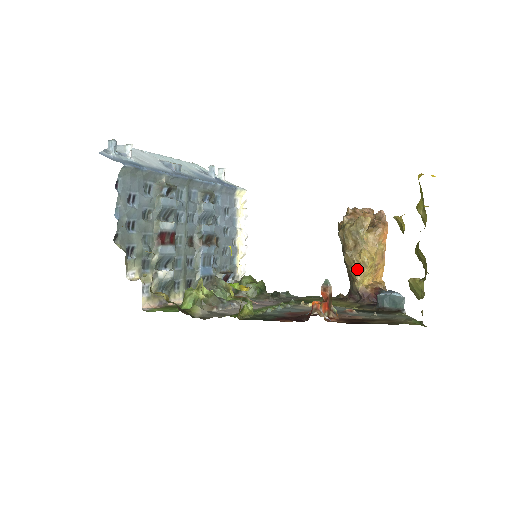
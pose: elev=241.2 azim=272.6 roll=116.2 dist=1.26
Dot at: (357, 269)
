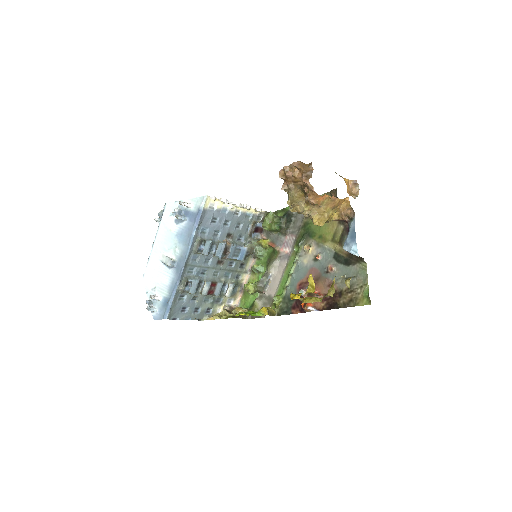
Dot at: occluded
